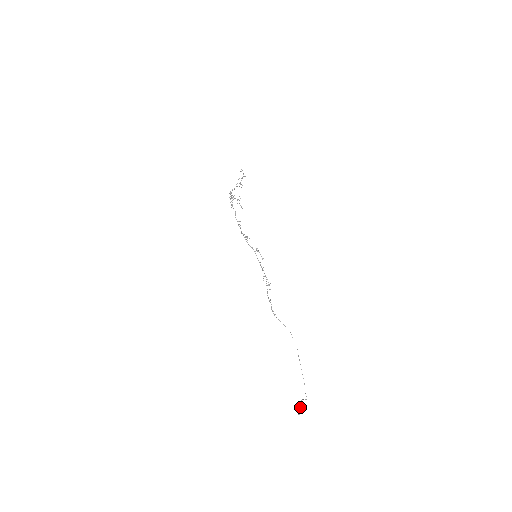
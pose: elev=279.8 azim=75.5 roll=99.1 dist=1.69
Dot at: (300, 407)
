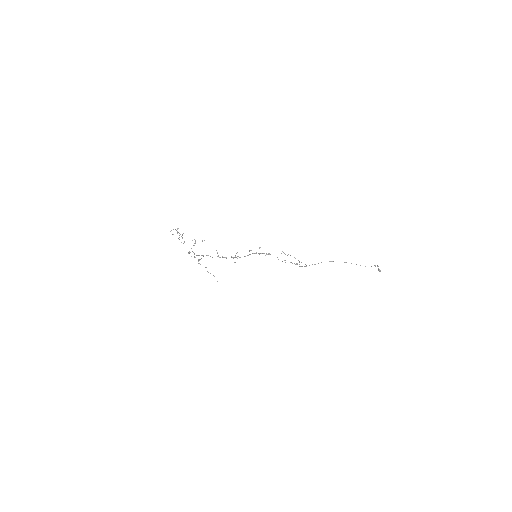
Dot at: occluded
